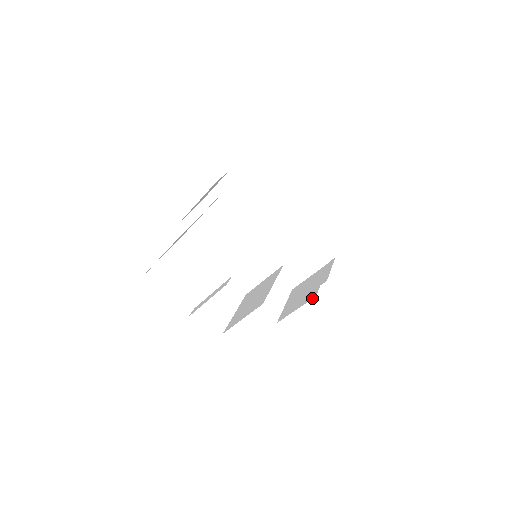
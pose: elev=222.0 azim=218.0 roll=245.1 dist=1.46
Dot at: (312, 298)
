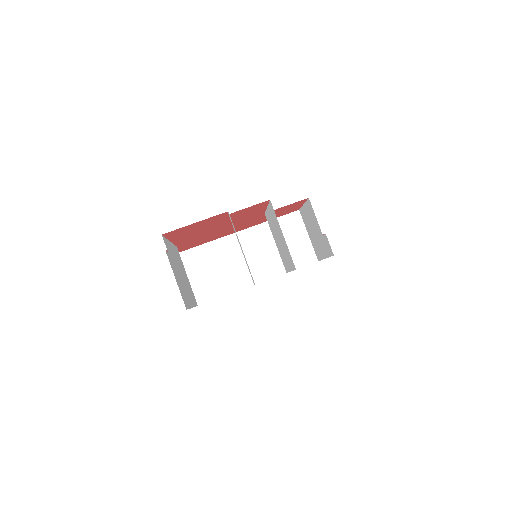
Dot at: (310, 204)
